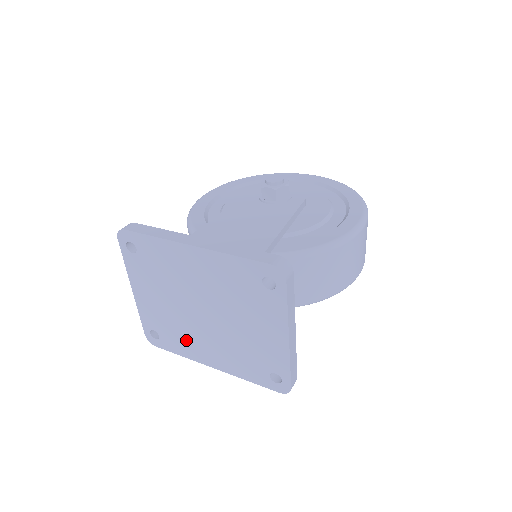
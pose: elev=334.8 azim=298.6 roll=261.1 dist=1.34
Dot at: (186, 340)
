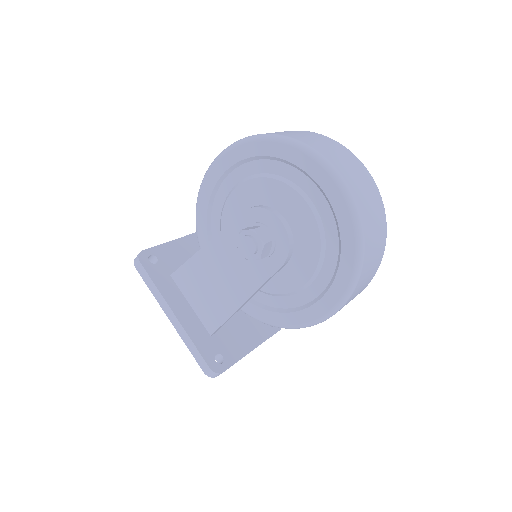
Dot at: occluded
